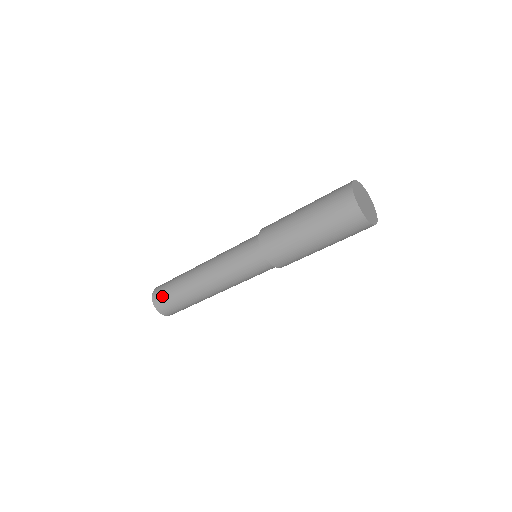
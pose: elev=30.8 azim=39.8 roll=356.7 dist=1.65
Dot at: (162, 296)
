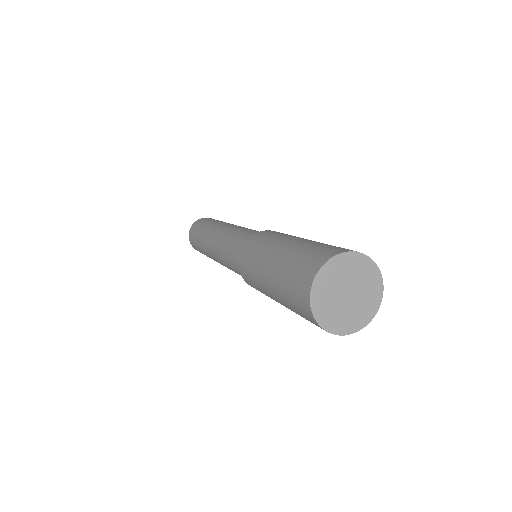
Dot at: (193, 242)
